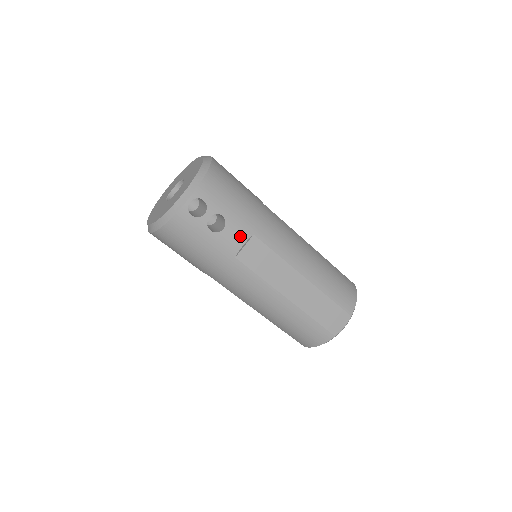
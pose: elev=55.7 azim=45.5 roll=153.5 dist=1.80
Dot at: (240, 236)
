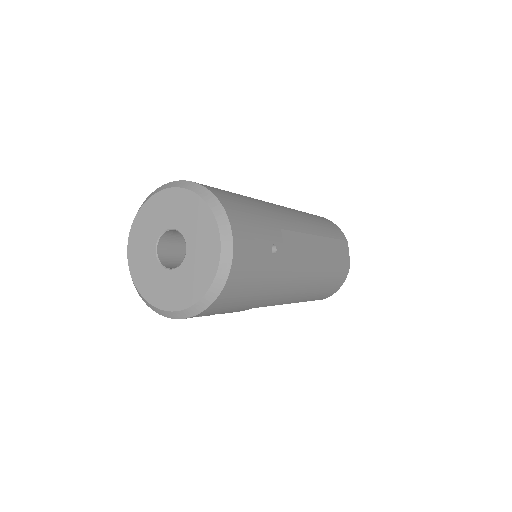
Dot at: occluded
